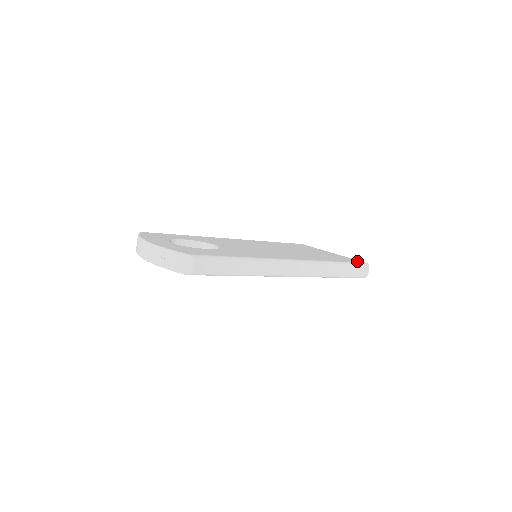
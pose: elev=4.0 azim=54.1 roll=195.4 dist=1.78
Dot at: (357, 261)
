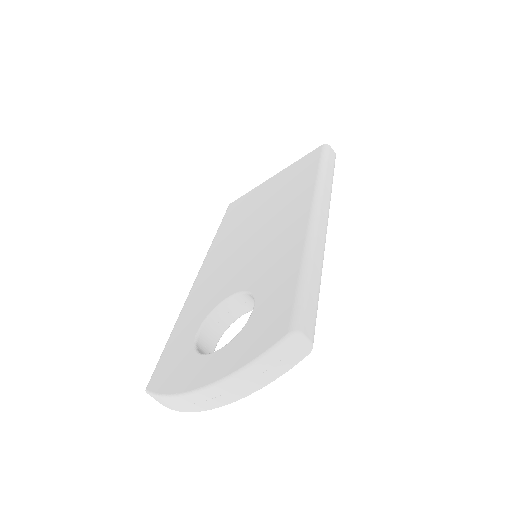
Dot at: (315, 153)
